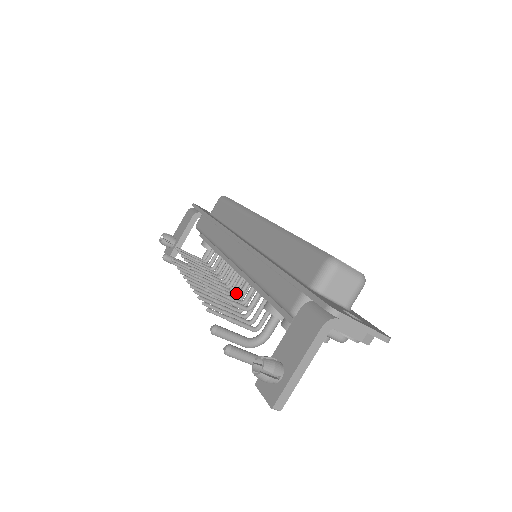
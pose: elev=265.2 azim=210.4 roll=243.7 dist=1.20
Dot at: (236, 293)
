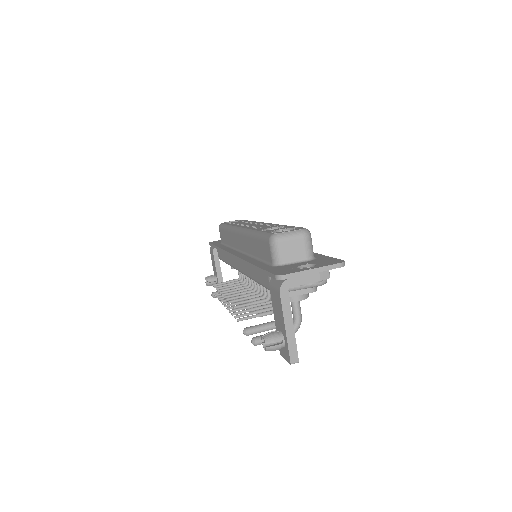
Dot at: occluded
